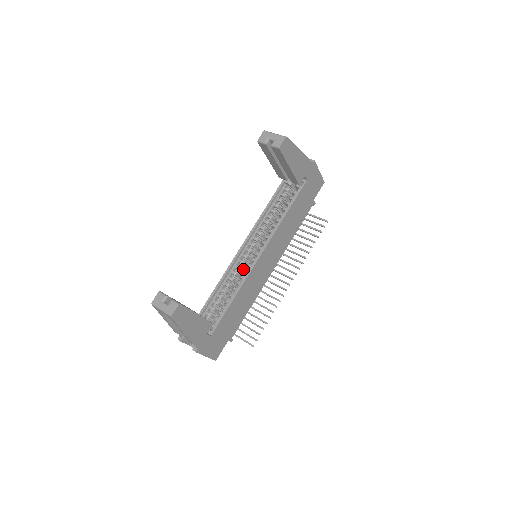
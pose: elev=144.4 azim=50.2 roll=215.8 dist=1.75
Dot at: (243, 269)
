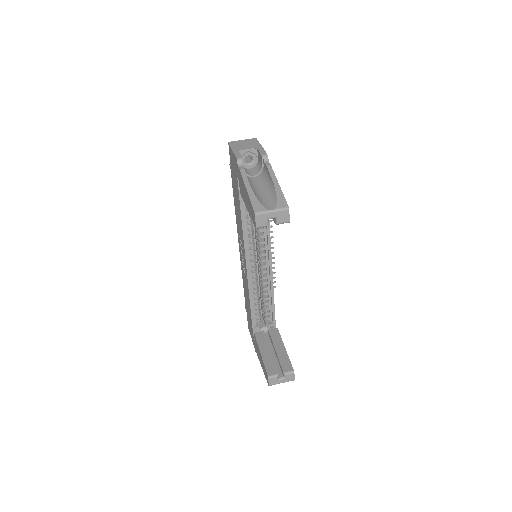
Dot at: occluded
